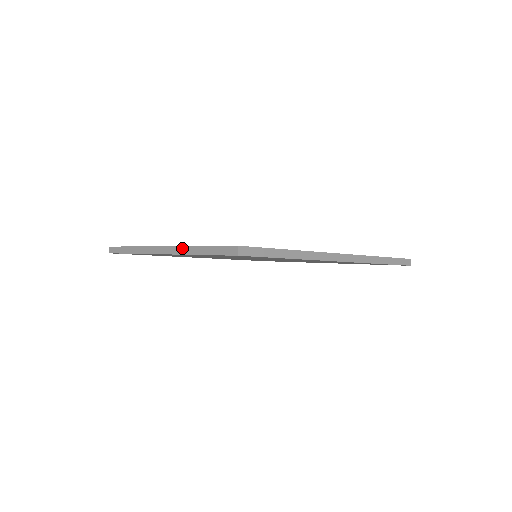
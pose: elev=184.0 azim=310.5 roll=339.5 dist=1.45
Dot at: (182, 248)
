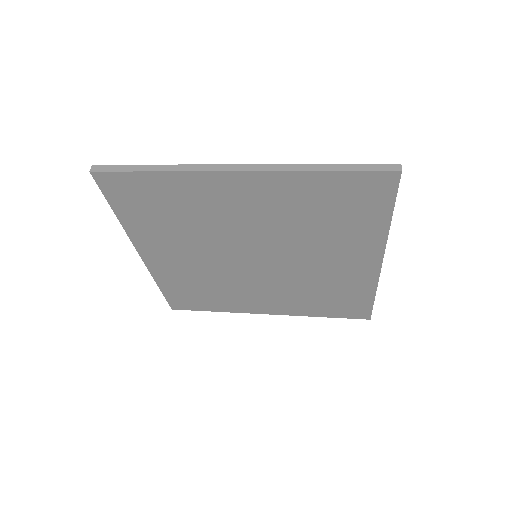
Dot at: occluded
